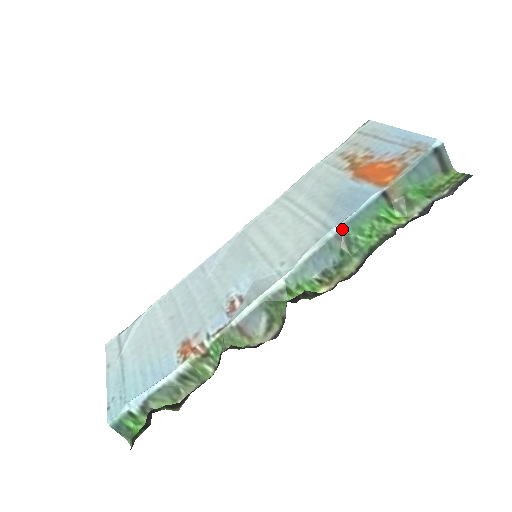
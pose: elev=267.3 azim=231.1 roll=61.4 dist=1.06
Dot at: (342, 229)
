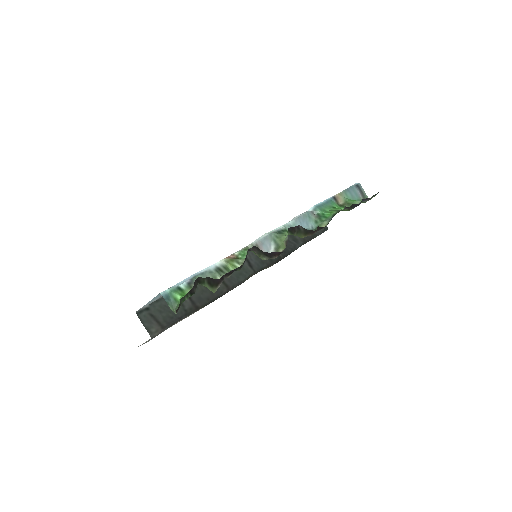
Dot at: (314, 209)
